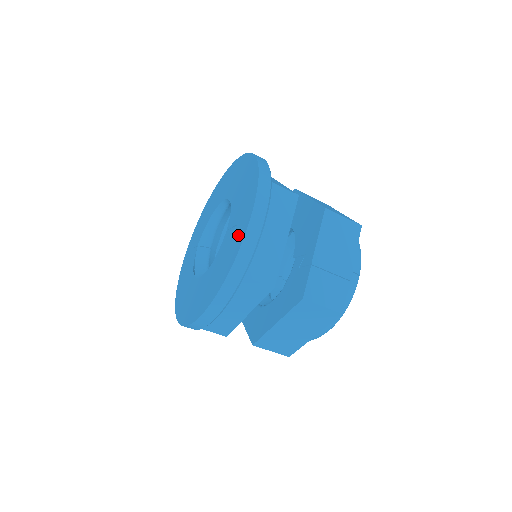
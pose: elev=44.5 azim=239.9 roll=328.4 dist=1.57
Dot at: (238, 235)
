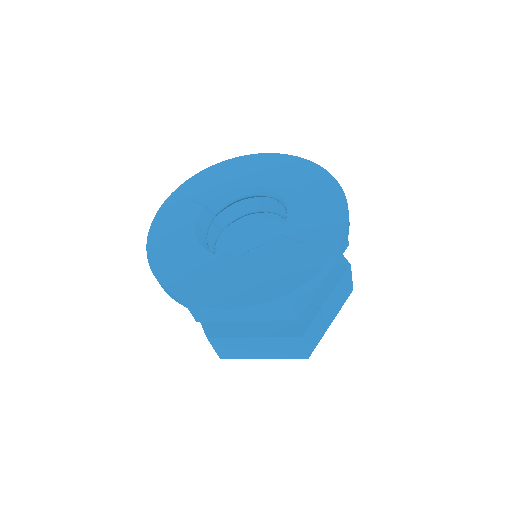
Dot at: (308, 260)
